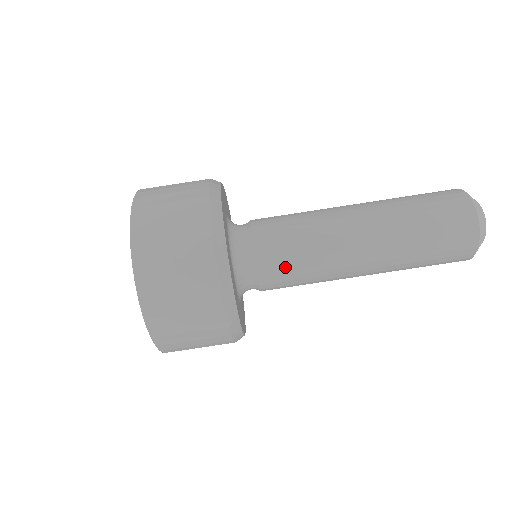
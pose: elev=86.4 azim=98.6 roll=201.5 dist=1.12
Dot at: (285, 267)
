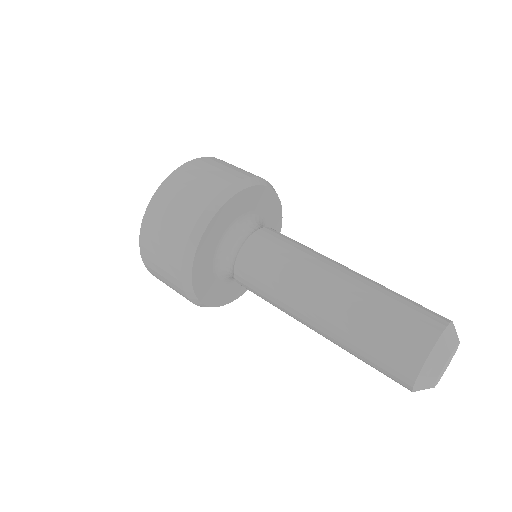
Dot at: (279, 238)
